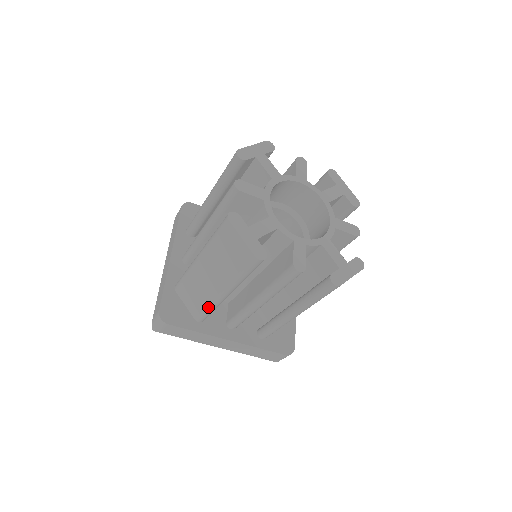
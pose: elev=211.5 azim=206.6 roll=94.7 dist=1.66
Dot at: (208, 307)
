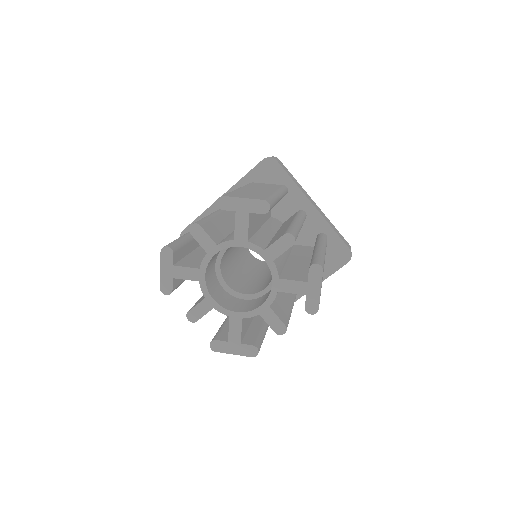
Dot at: occluded
